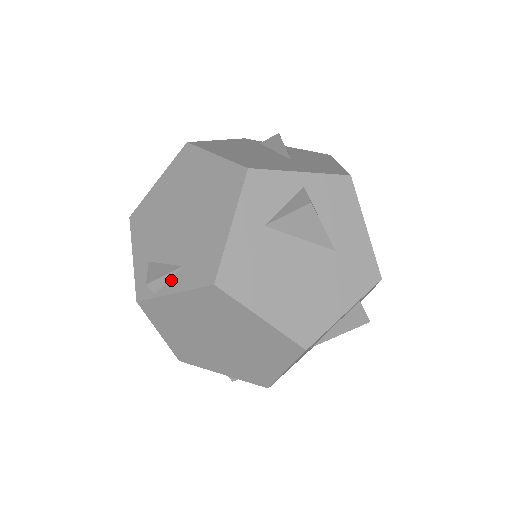
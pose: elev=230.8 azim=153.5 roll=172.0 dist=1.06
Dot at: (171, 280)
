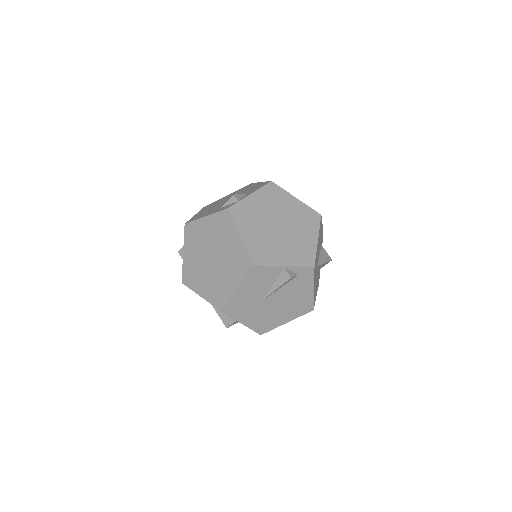
Dot at: (244, 196)
